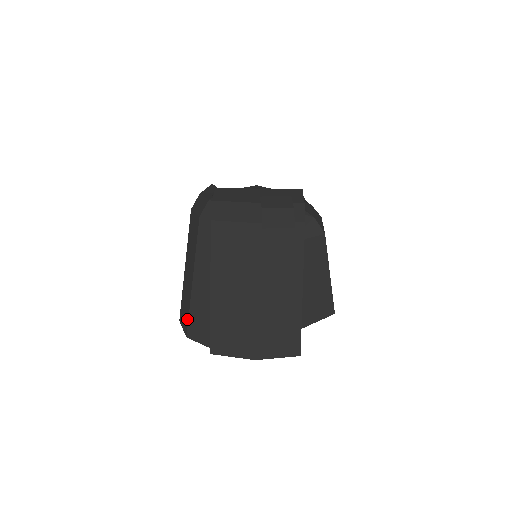
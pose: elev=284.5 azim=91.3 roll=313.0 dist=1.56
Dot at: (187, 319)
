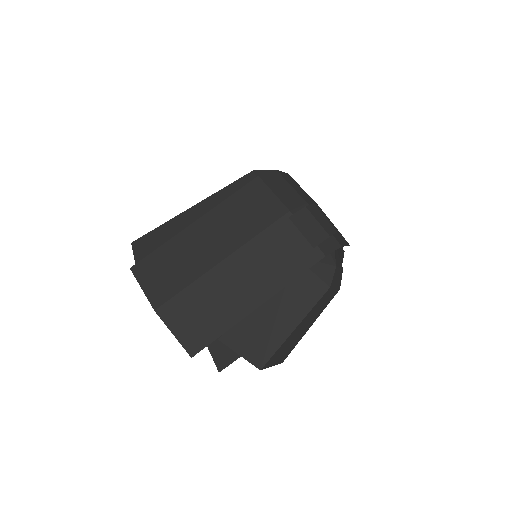
Dot at: (150, 231)
